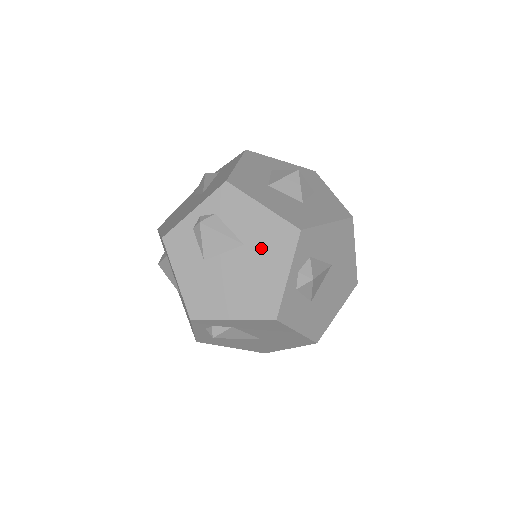
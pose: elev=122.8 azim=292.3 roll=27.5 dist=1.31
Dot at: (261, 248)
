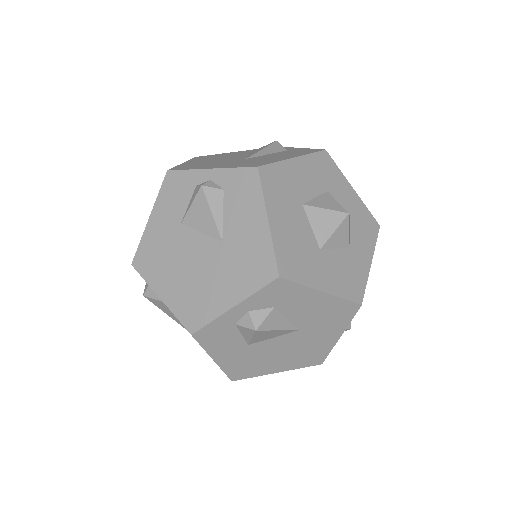
Dot at: (233, 259)
